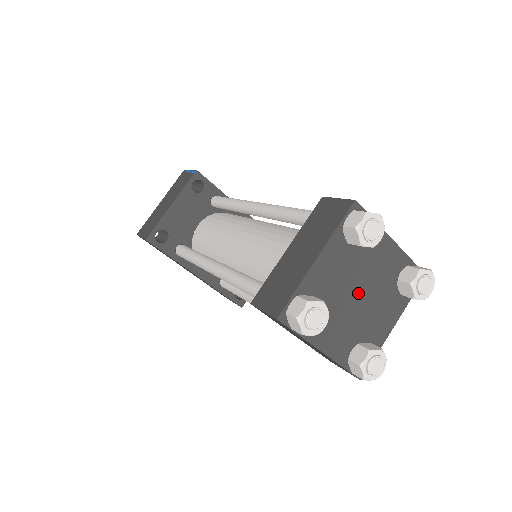
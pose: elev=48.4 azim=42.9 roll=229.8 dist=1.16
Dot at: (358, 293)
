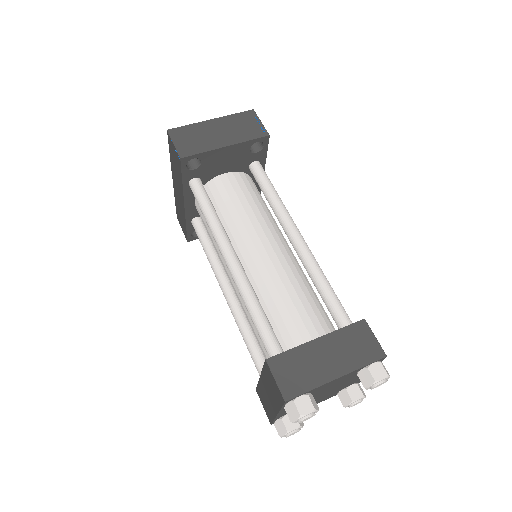
Dot at: (326, 392)
